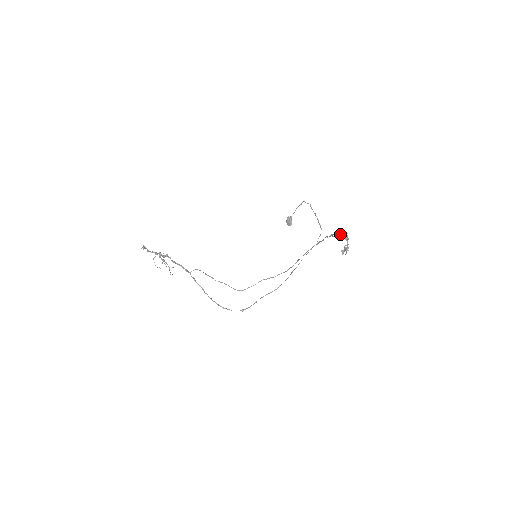
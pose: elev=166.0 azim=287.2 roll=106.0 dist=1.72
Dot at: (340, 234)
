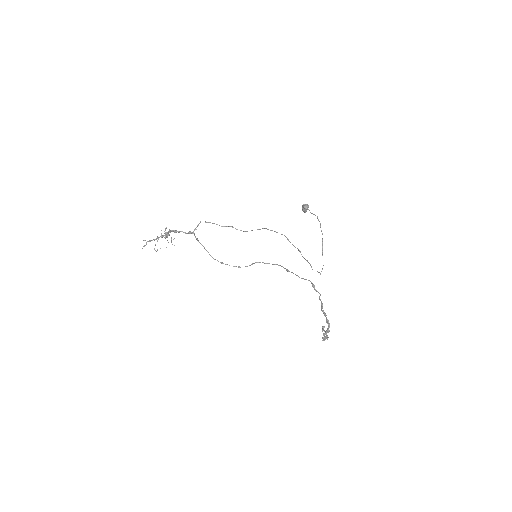
Dot at: (326, 319)
